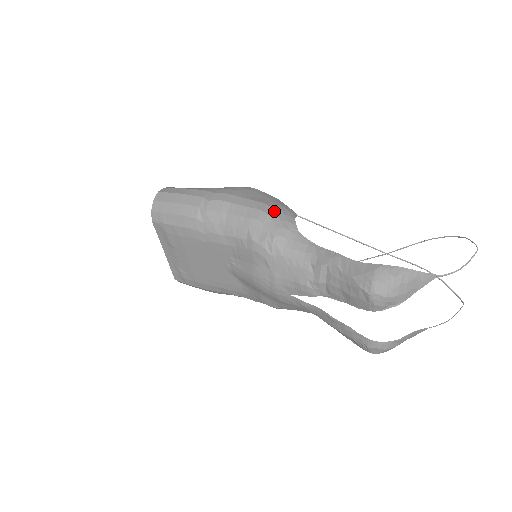
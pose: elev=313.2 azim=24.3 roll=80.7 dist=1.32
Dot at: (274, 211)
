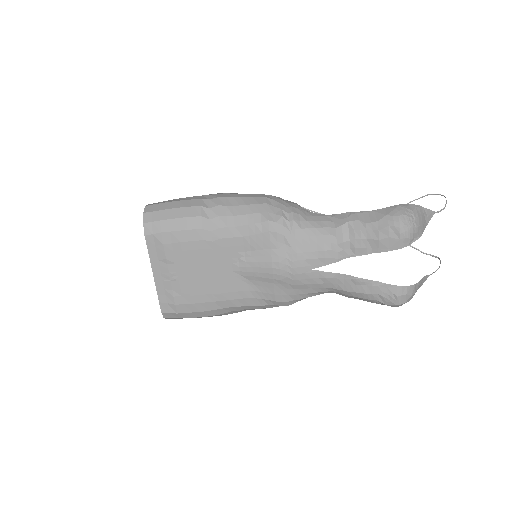
Dot at: (276, 197)
